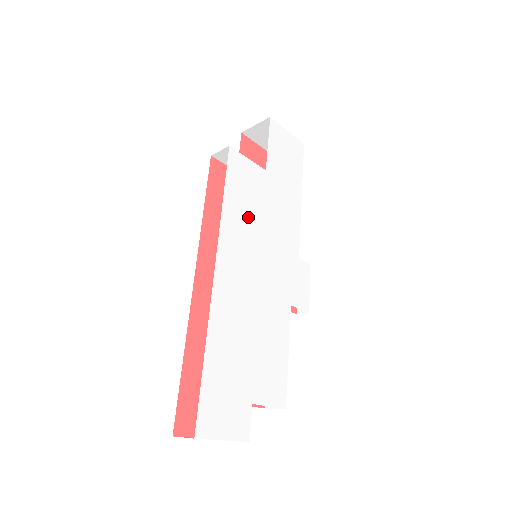
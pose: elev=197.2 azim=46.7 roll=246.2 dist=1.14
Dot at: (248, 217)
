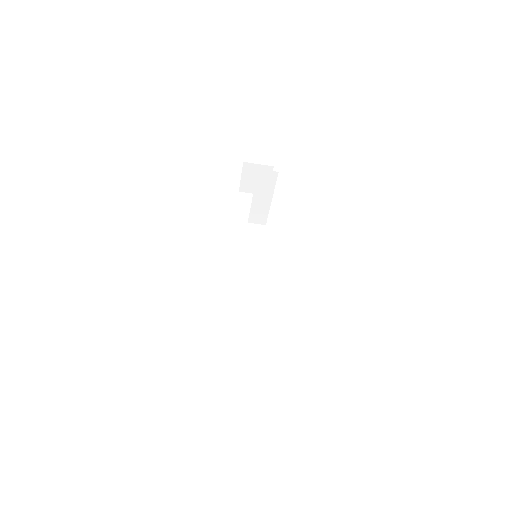
Dot at: occluded
